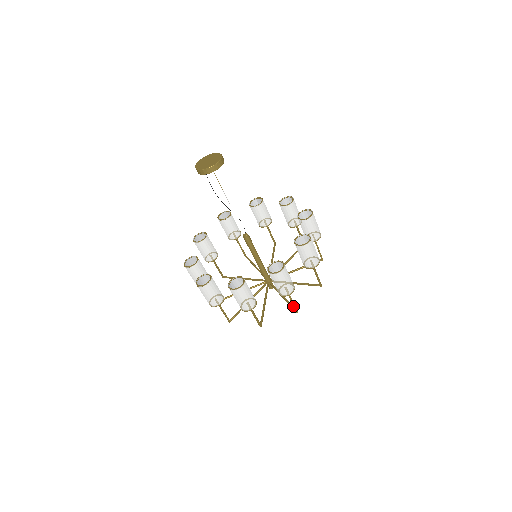
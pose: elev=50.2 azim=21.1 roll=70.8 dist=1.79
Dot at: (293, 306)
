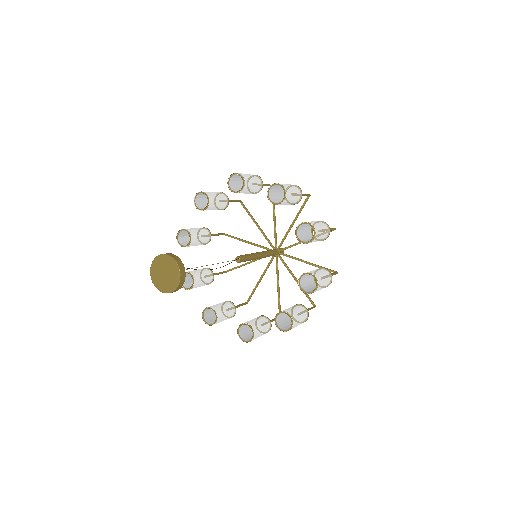
Dot at: occluded
